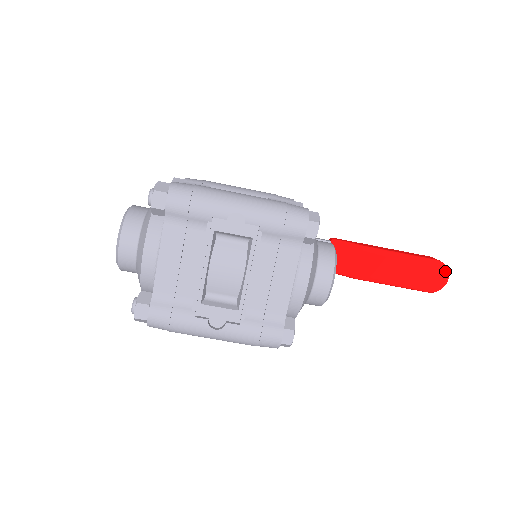
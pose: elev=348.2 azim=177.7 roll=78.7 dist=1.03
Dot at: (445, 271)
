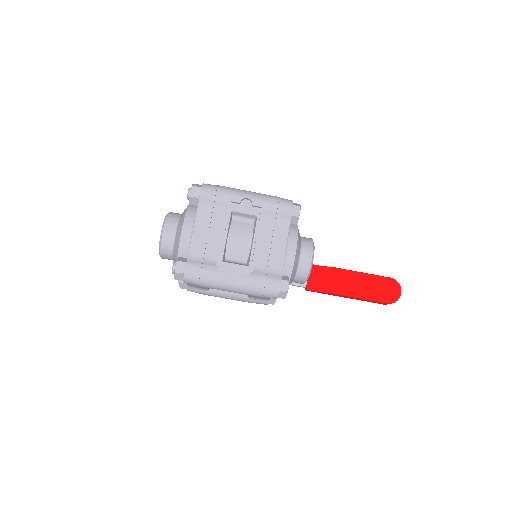
Dot at: (398, 285)
